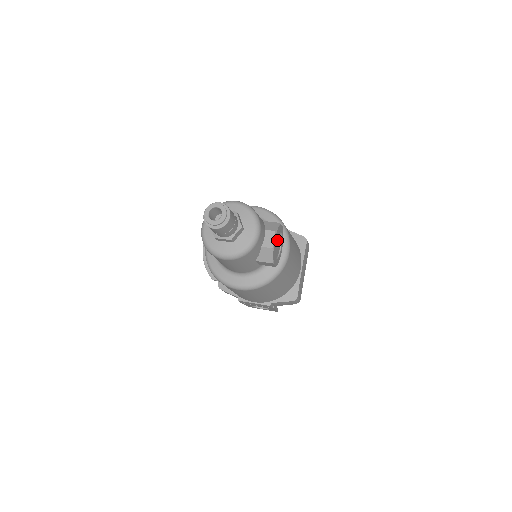
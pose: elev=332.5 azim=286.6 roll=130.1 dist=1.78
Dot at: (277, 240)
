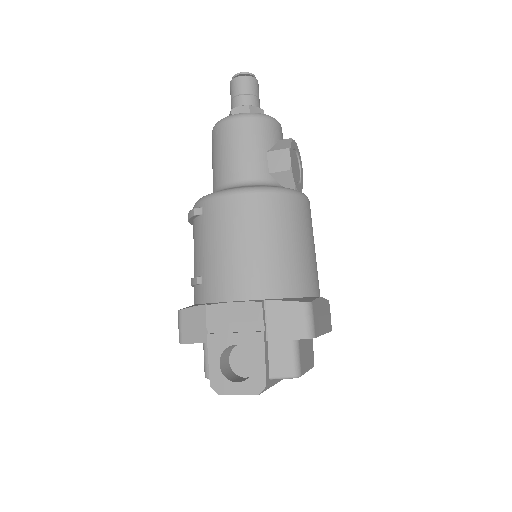
Dot at: (296, 164)
